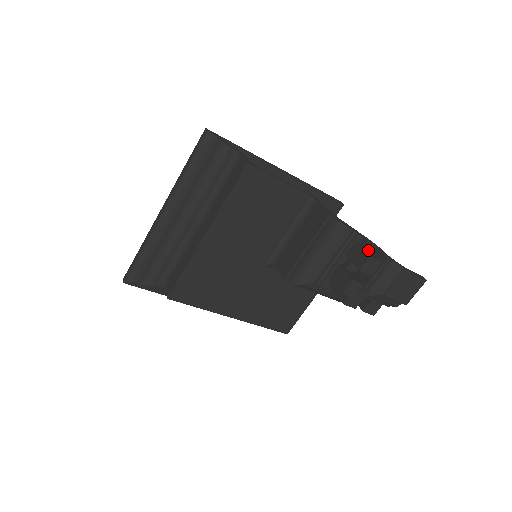
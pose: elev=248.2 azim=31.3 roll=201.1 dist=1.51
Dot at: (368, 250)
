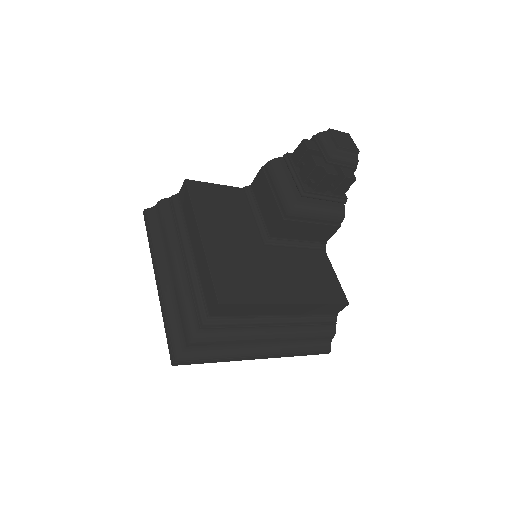
Dot at: occluded
